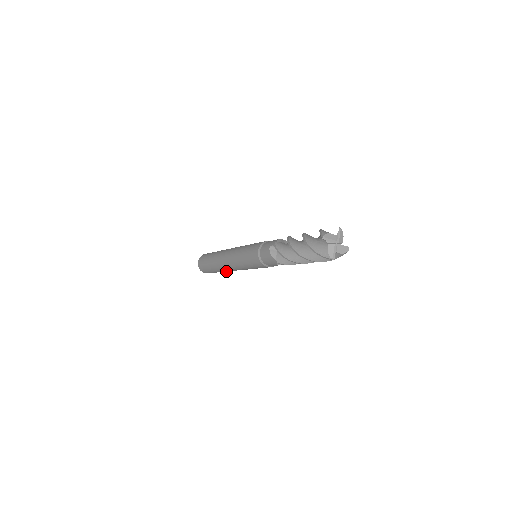
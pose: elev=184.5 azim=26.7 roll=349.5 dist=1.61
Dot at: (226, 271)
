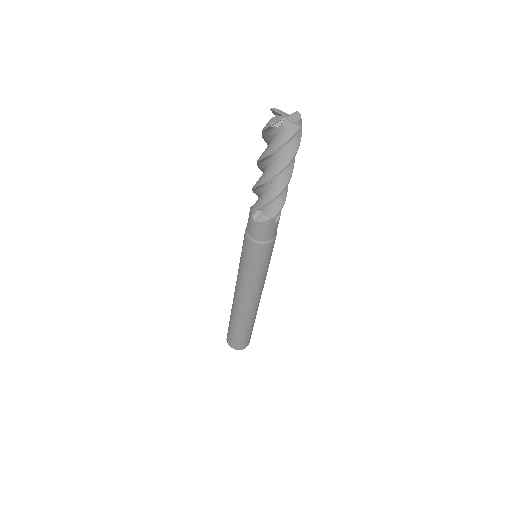
Dot at: (238, 315)
